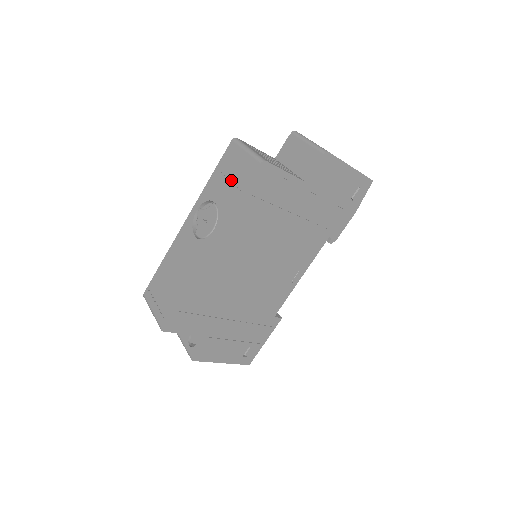
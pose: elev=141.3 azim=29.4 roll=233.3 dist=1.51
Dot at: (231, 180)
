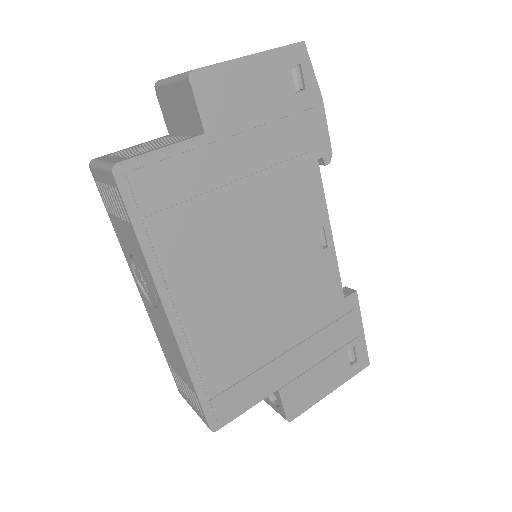
Dot at: occluded
